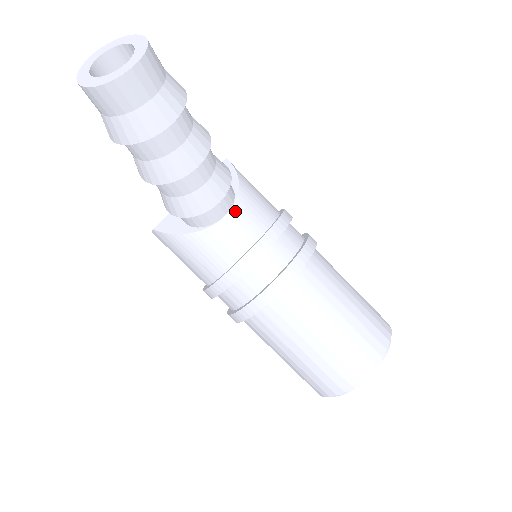
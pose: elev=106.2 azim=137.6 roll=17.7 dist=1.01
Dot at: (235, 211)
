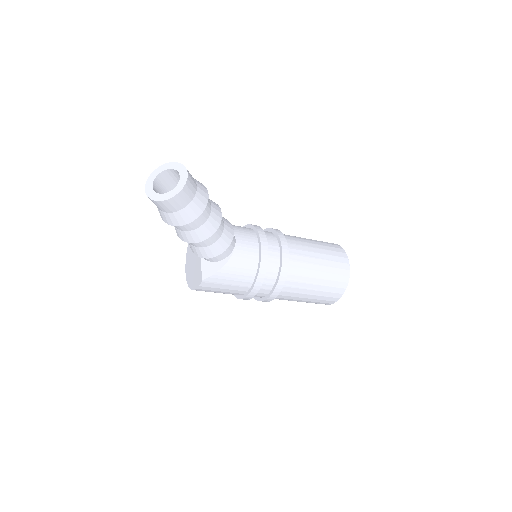
Dot at: (237, 235)
